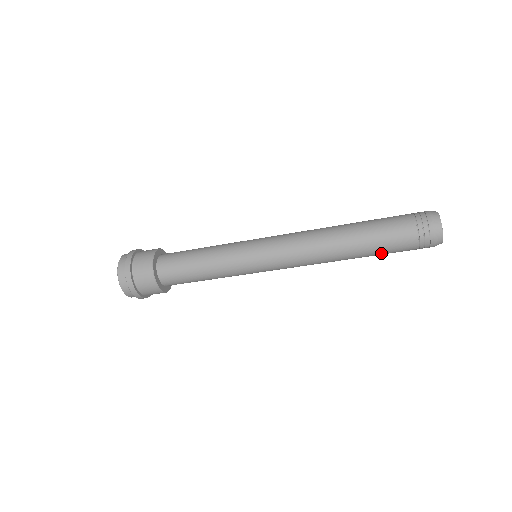
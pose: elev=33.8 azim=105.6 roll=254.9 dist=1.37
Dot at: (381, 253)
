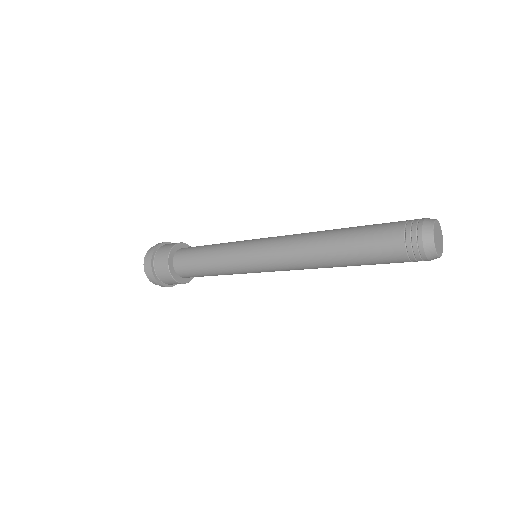
Dot at: (366, 256)
